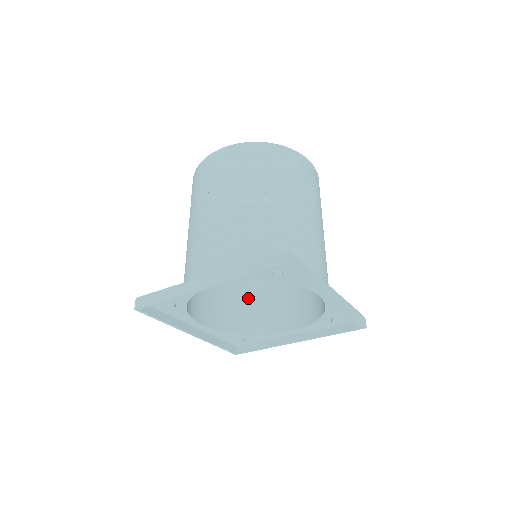
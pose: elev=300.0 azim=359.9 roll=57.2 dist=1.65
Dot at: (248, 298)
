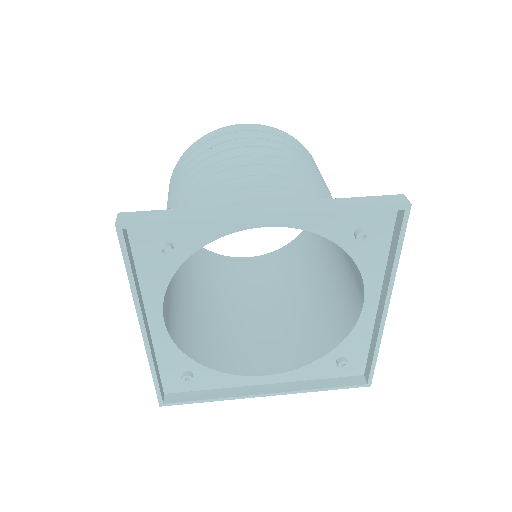
Dot at: (205, 323)
